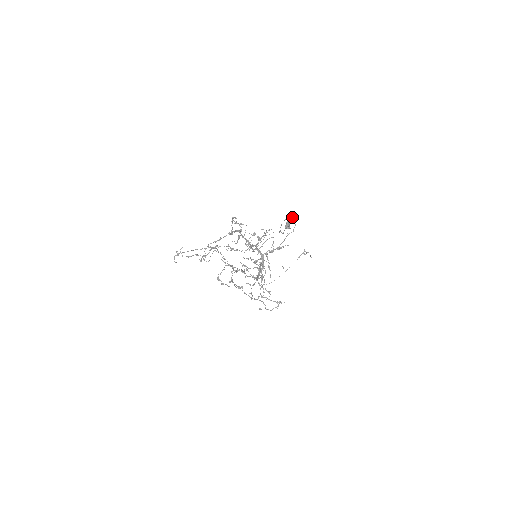
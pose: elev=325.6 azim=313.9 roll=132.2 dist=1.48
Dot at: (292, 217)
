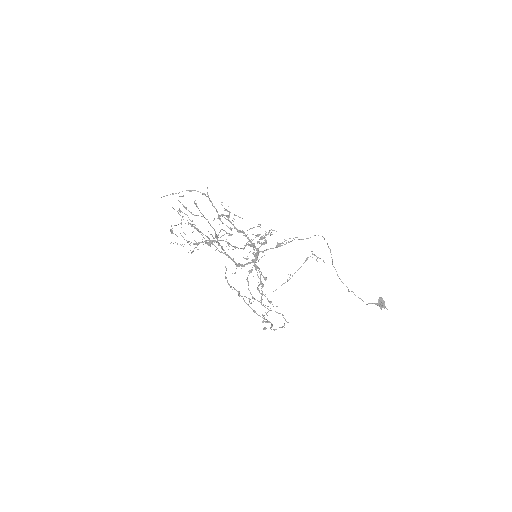
Dot at: occluded
